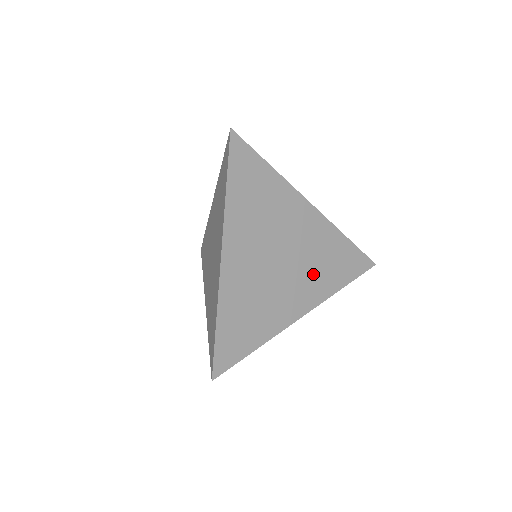
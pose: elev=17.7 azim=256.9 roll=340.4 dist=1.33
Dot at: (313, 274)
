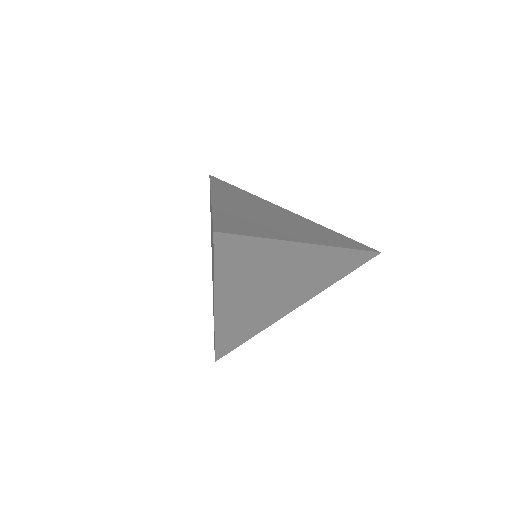
Dot at: (308, 284)
